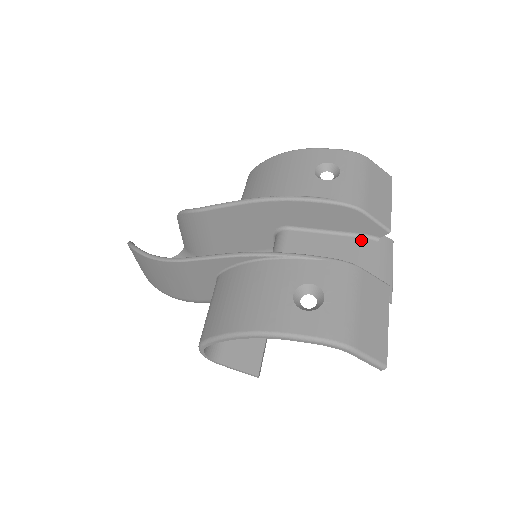
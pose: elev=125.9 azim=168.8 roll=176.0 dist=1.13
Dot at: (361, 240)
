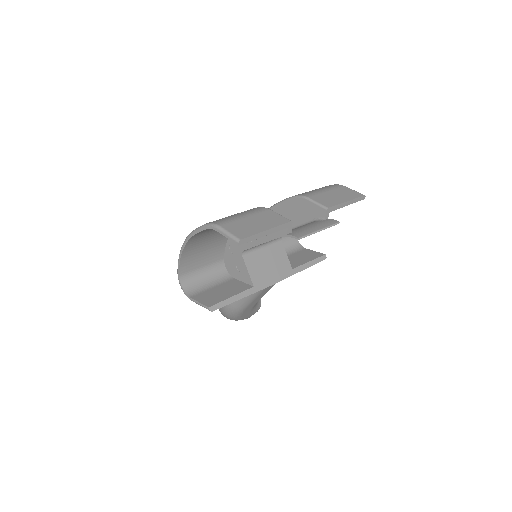
Dot at: (311, 222)
